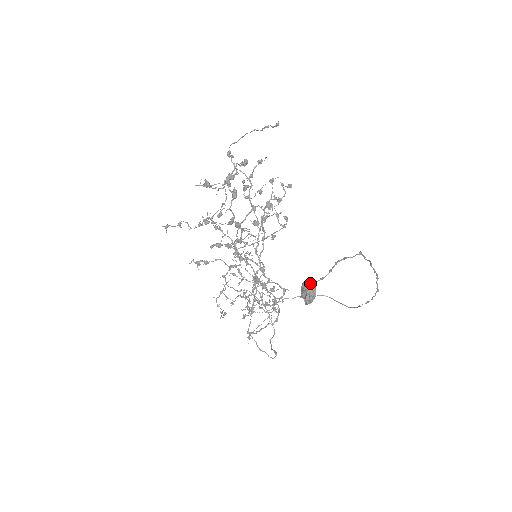
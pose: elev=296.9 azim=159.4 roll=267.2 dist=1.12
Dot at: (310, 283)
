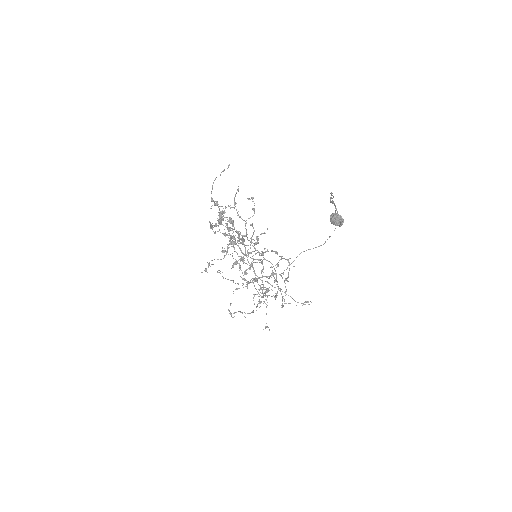
Dot at: (335, 214)
